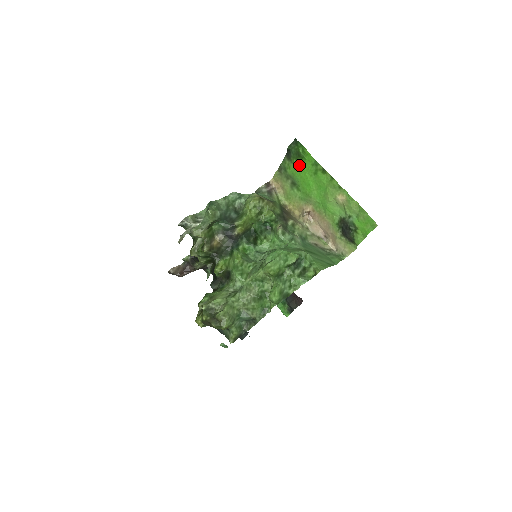
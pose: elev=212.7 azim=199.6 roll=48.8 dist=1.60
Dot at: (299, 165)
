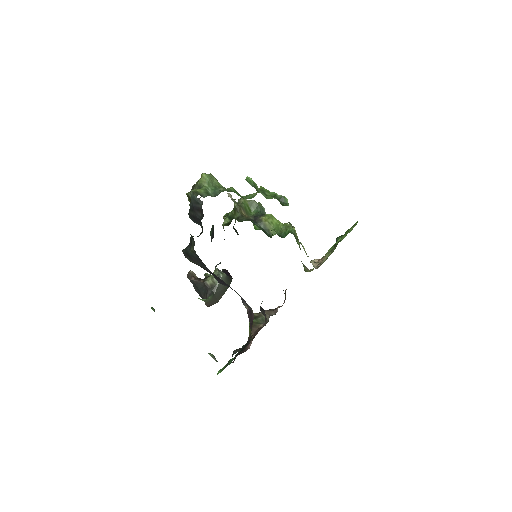
Dot at: occluded
